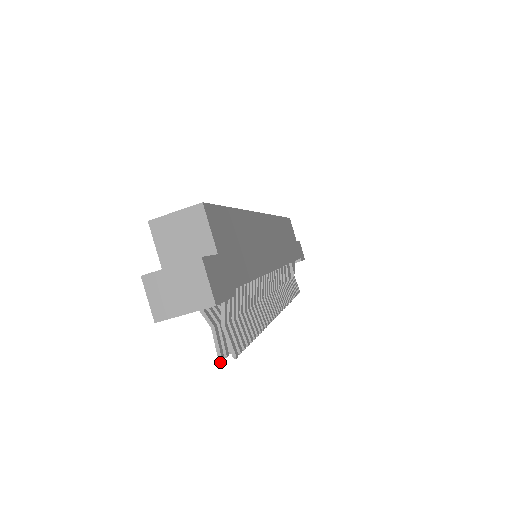
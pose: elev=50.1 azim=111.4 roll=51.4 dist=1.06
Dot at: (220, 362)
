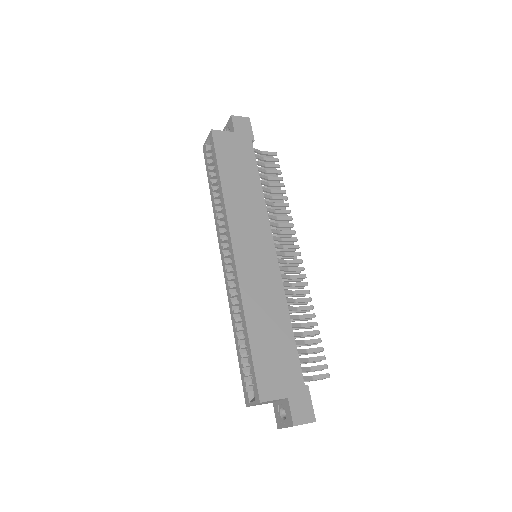
Dot at: occluded
